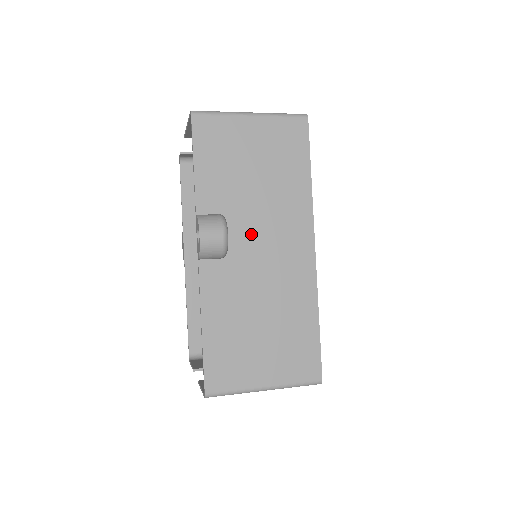
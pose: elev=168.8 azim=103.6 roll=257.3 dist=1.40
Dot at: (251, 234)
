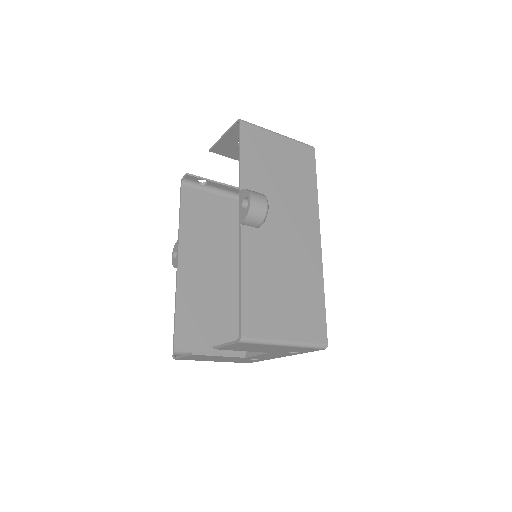
Dot at: (278, 216)
